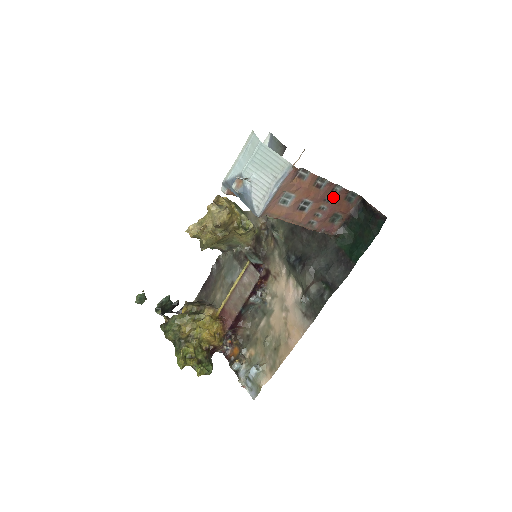
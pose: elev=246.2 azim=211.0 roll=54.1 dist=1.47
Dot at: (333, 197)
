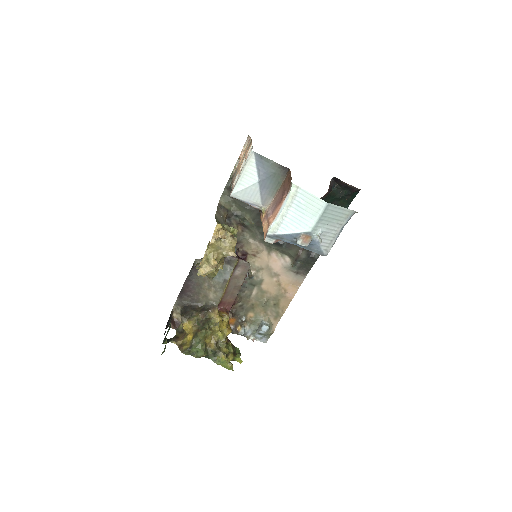
Dot at: occluded
